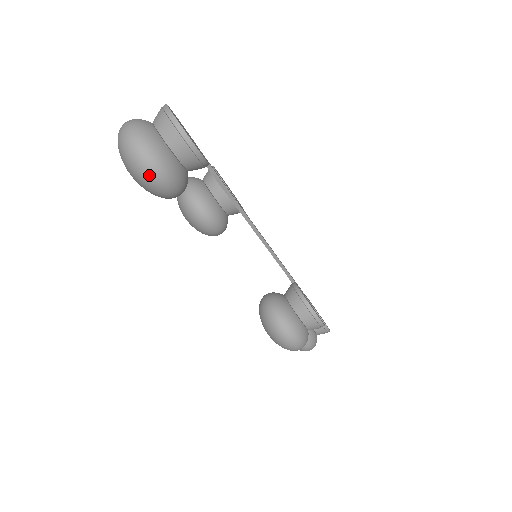
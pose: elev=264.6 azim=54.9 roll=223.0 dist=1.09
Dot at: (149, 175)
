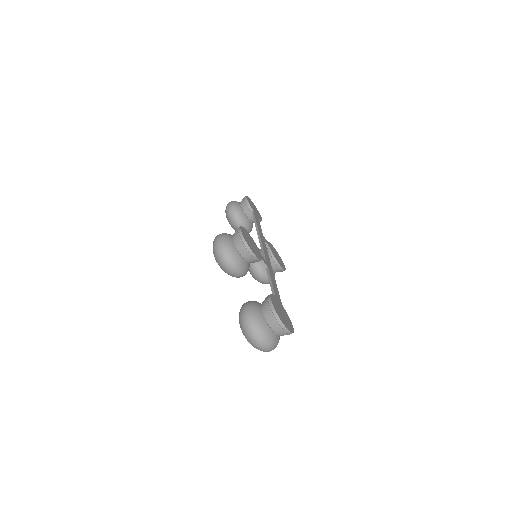
Dot at: occluded
